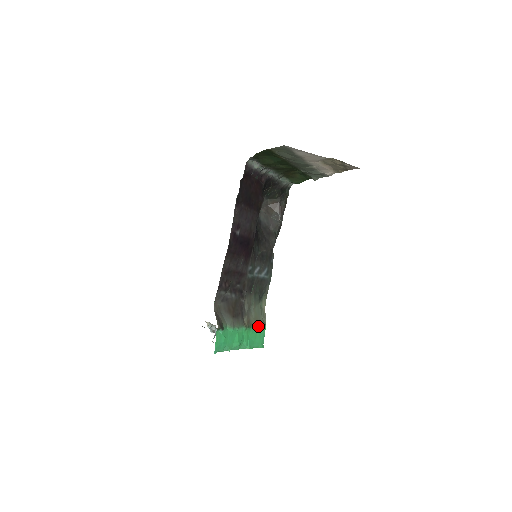
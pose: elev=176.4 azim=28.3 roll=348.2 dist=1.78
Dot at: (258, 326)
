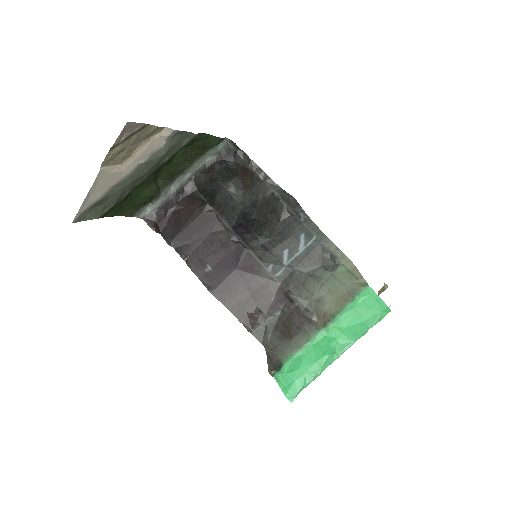
Dot at: (349, 303)
